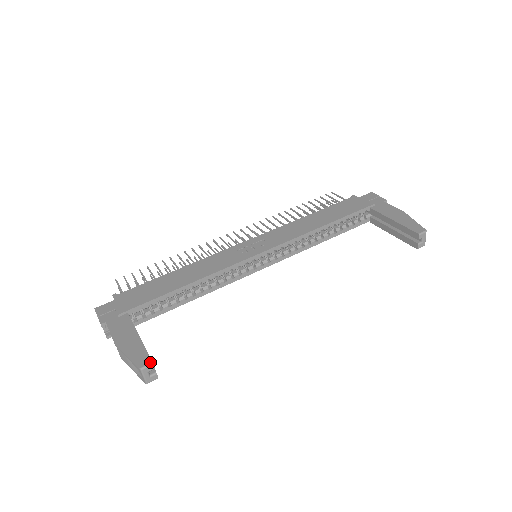
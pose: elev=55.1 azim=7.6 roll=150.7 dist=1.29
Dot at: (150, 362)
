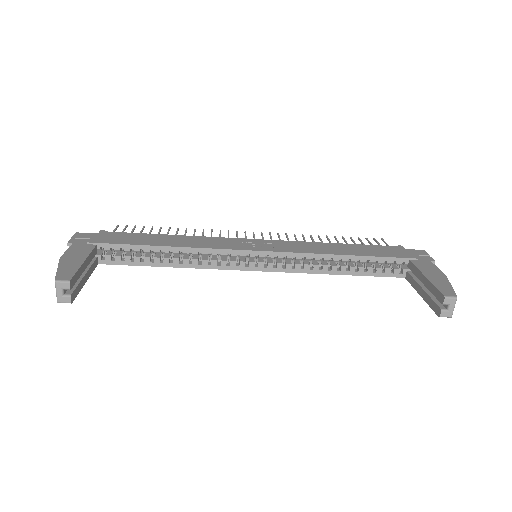
Dot at: (68, 279)
